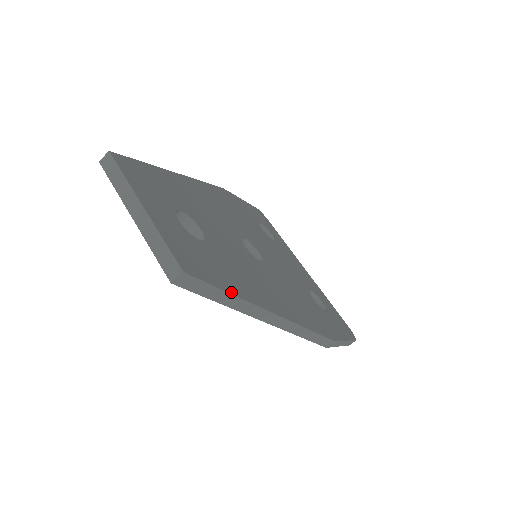
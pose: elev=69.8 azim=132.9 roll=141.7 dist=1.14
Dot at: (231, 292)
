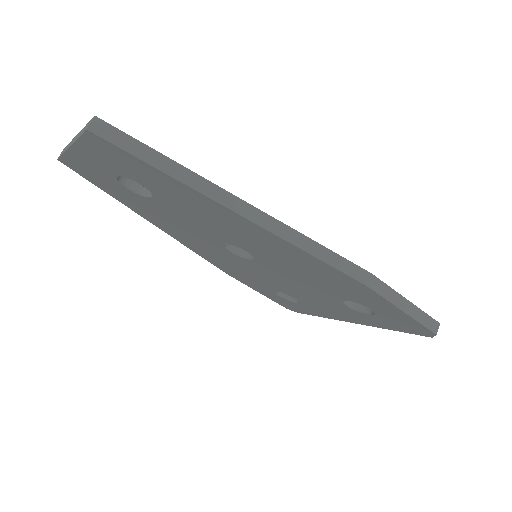
Dot at: (166, 157)
